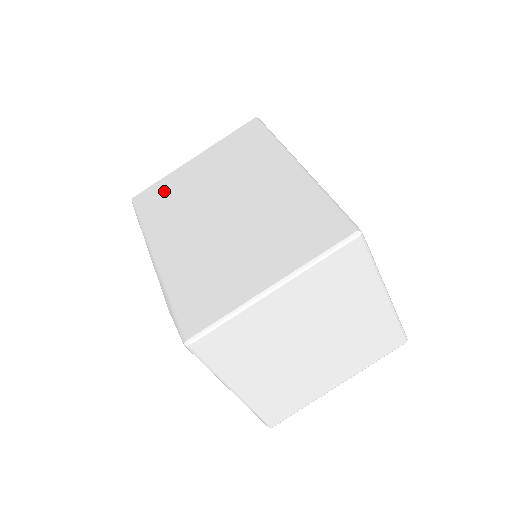
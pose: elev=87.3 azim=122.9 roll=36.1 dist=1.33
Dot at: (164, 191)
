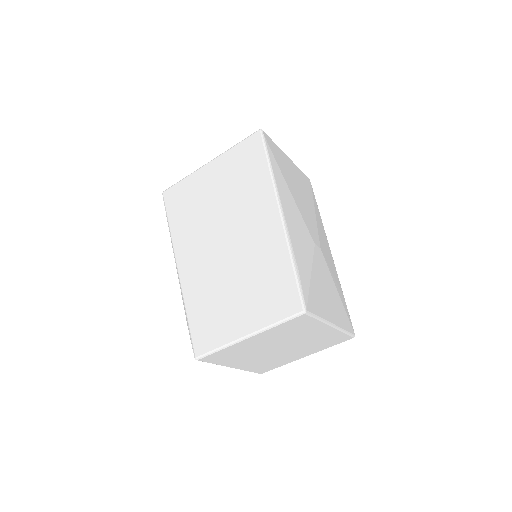
Dot at: (186, 197)
